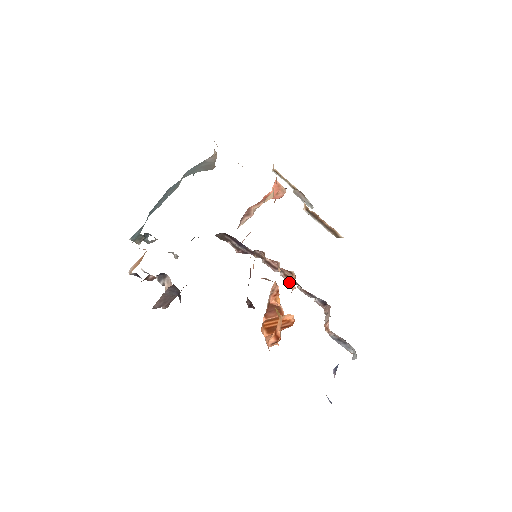
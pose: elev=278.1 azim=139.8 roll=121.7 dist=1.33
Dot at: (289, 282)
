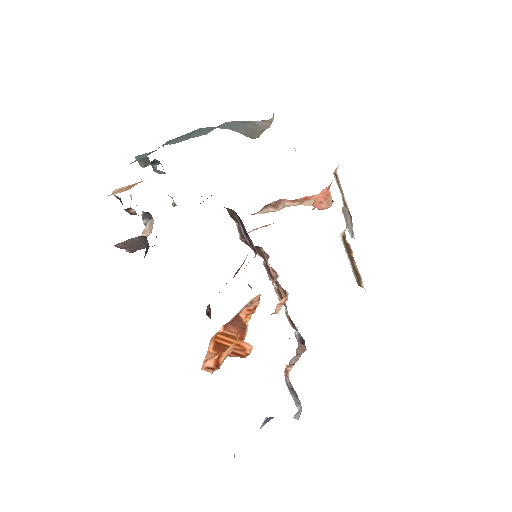
Dot at: (279, 299)
